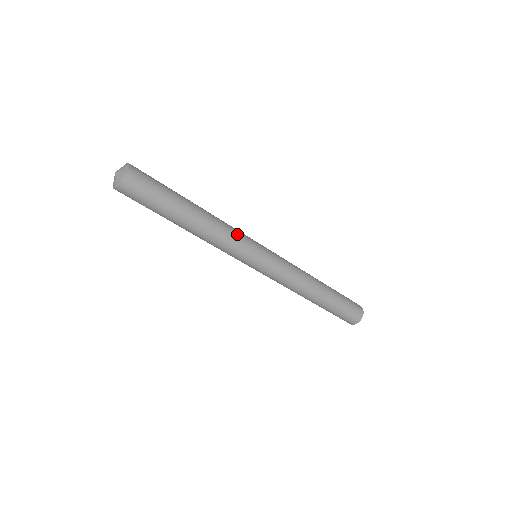
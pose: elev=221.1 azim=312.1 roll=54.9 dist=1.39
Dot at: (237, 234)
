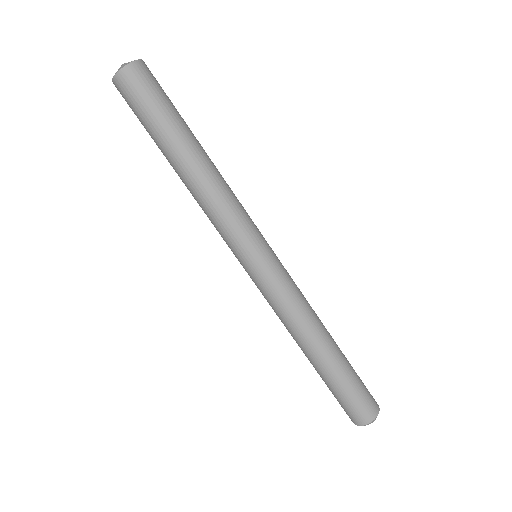
Dot at: (240, 210)
